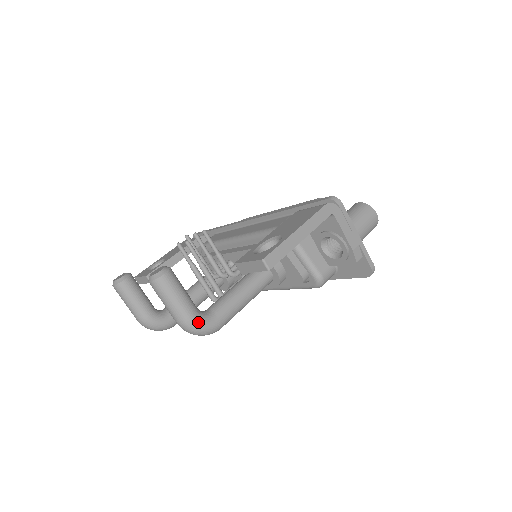
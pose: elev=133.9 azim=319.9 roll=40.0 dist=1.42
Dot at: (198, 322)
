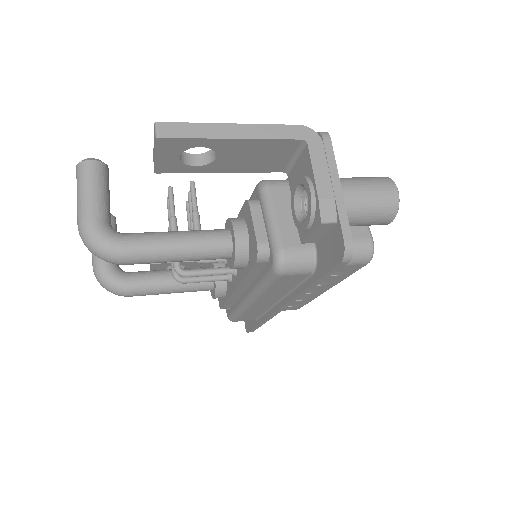
Dot at: (94, 229)
